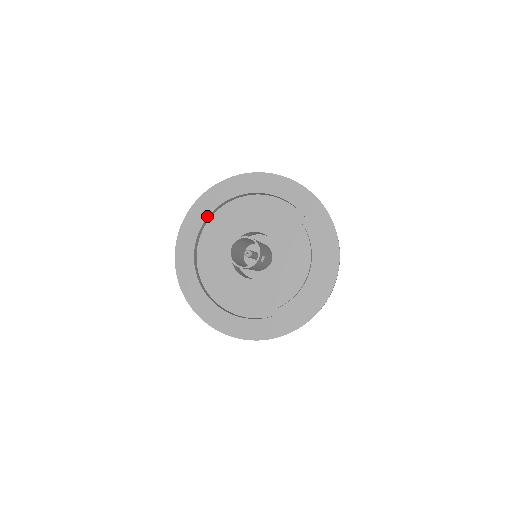
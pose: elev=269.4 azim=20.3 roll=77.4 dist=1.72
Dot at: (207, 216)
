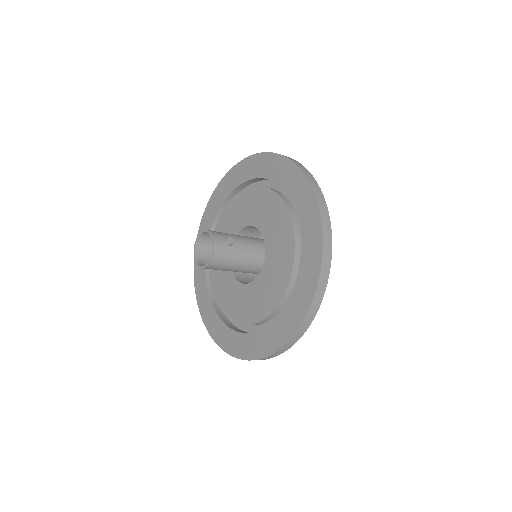
Dot at: occluded
